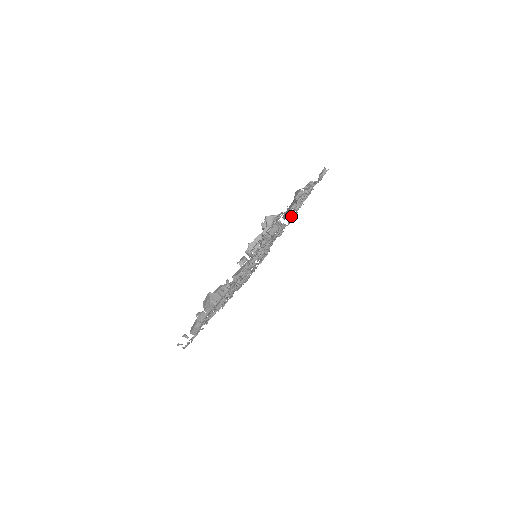
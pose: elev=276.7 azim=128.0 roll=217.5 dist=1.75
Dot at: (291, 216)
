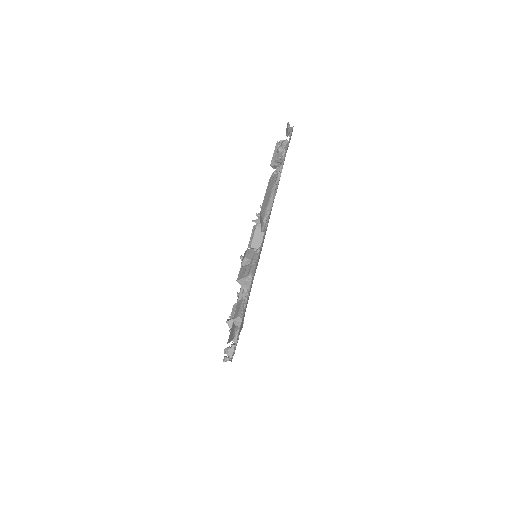
Dot at: occluded
